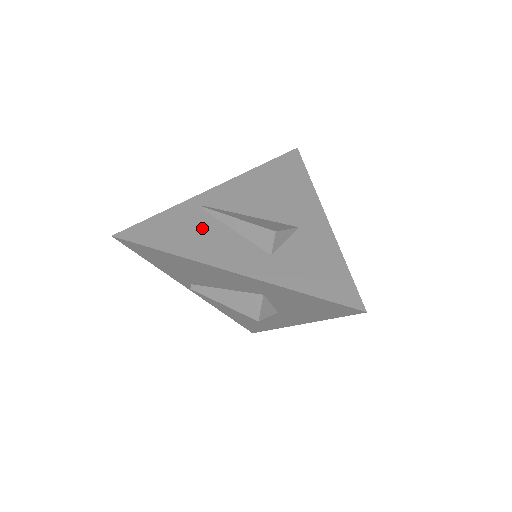
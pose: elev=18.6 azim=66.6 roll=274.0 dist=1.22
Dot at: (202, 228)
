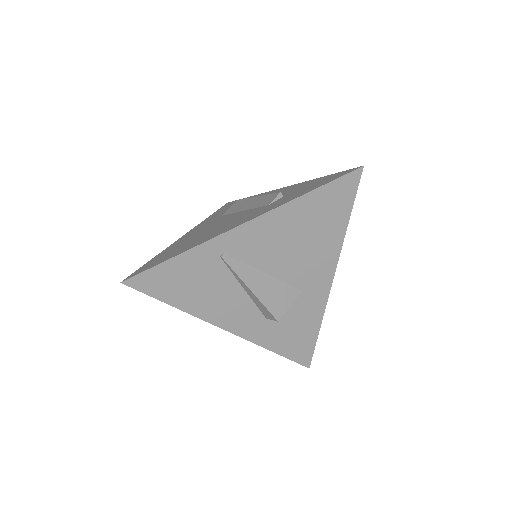
Dot at: (214, 283)
